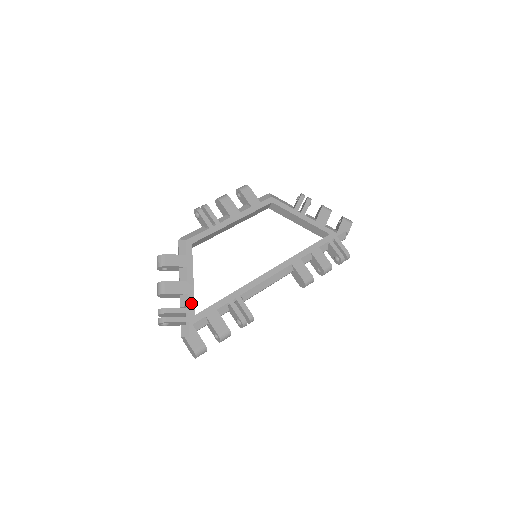
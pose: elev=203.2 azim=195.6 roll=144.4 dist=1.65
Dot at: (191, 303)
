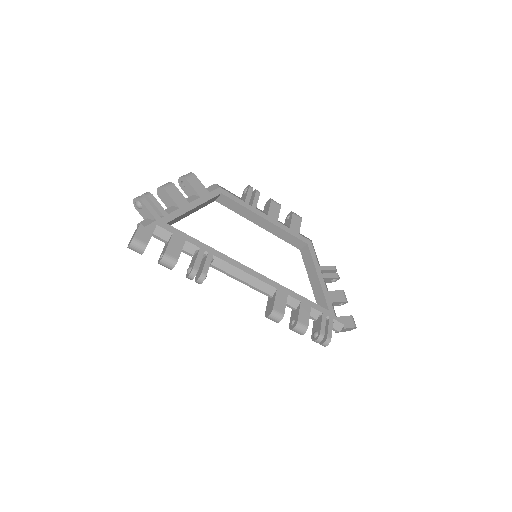
Dot at: (174, 215)
